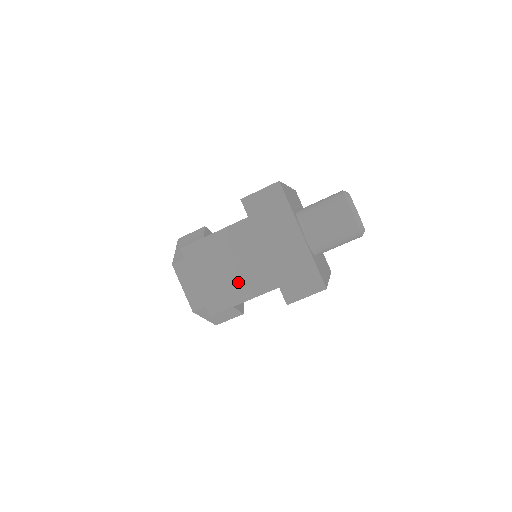
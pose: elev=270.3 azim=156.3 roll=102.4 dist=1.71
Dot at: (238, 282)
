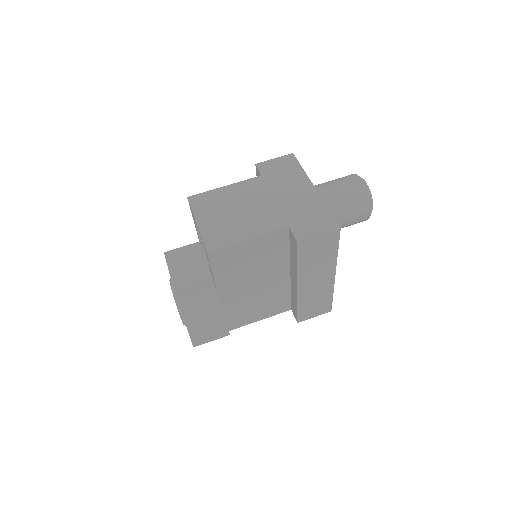
Dot at: (244, 223)
